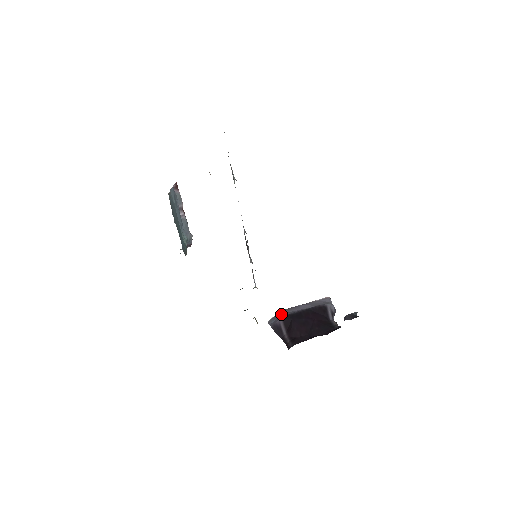
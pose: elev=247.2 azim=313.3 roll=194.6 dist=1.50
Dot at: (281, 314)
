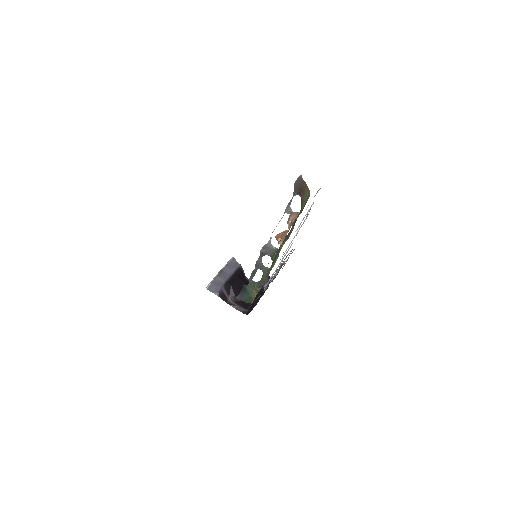
Dot at: (217, 281)
